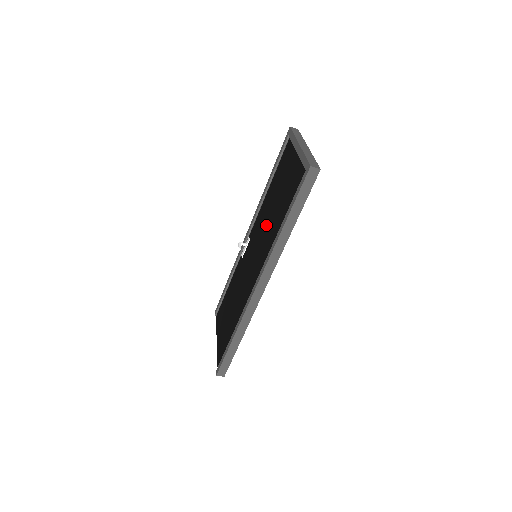
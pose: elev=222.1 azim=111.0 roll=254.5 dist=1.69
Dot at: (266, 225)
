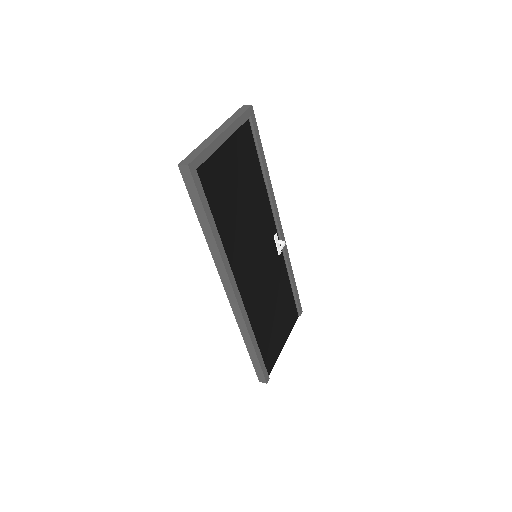
Dot at: occluded
